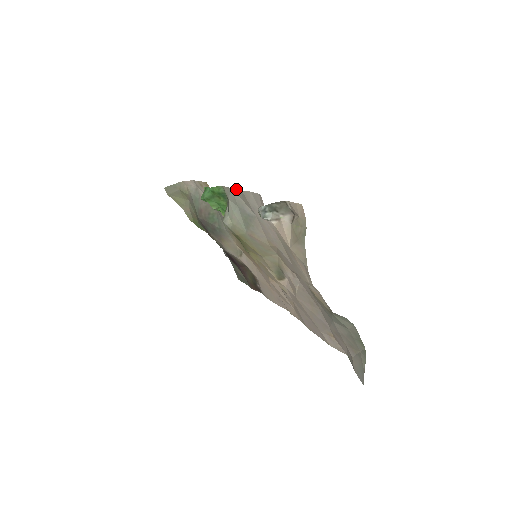
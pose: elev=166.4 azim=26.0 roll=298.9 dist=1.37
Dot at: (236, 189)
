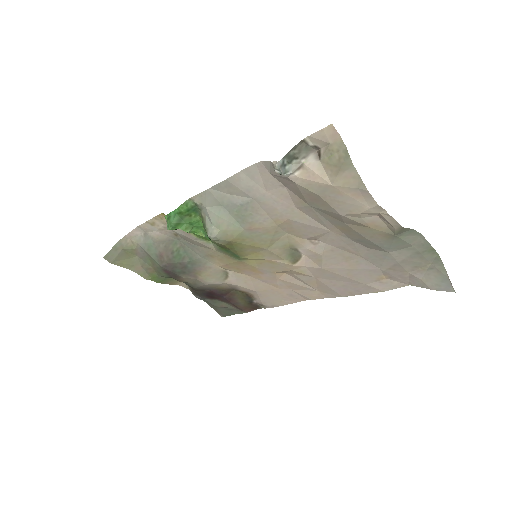
Dot at: (216, 184)
